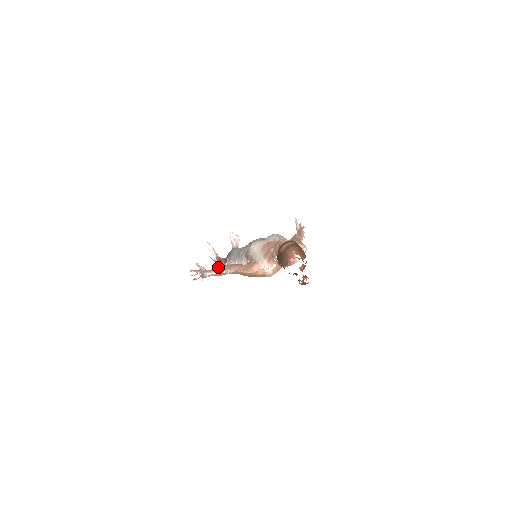
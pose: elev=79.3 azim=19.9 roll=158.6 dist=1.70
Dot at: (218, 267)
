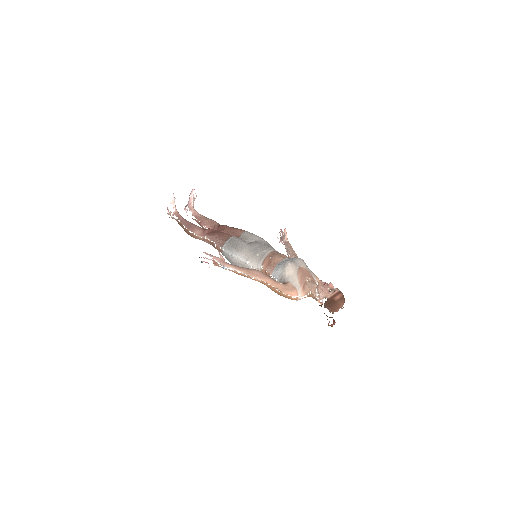
Dot at: occluded
